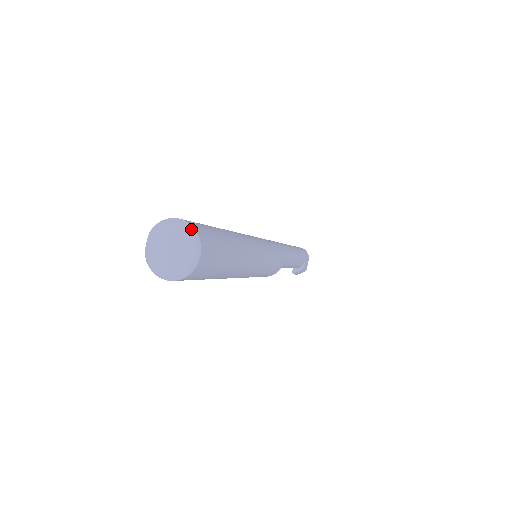
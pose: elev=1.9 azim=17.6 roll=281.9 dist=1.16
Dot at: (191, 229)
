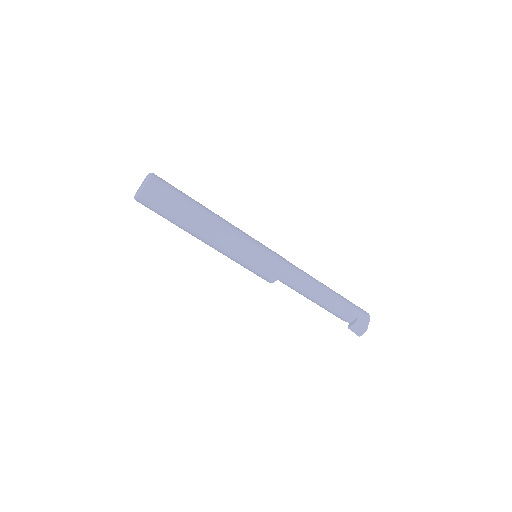
Dot at: (150, 173)
